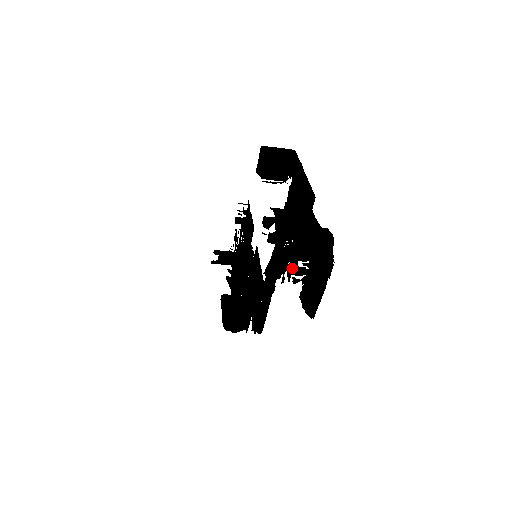
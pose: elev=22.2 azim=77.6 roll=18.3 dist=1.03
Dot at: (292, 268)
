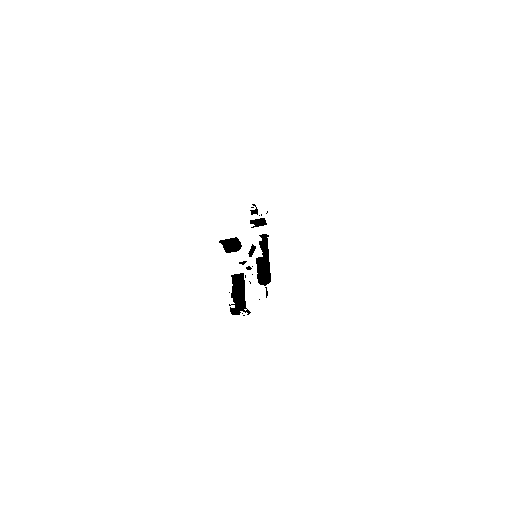
Dot at: (243, 311)
